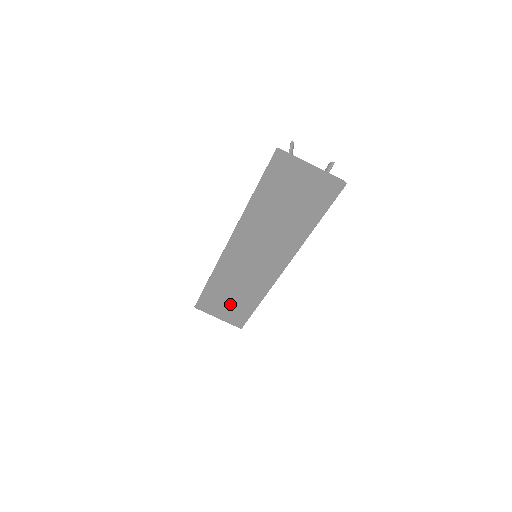
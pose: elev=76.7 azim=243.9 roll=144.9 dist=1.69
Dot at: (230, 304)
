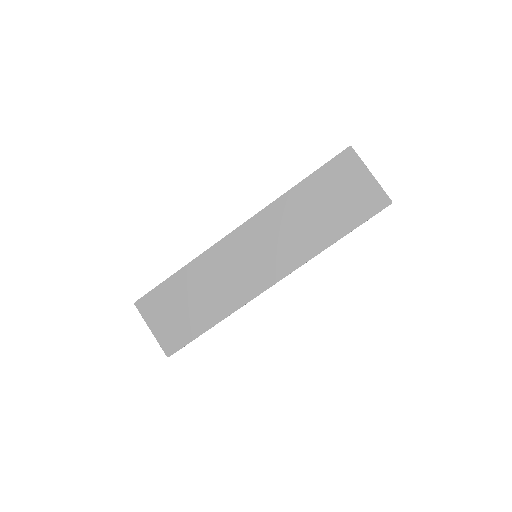
Dot at: (182, 312)
